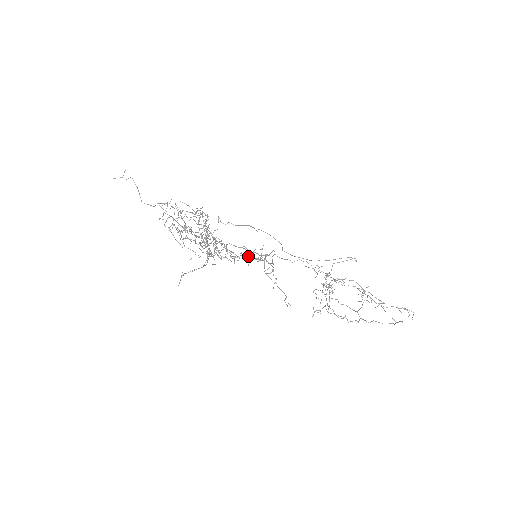
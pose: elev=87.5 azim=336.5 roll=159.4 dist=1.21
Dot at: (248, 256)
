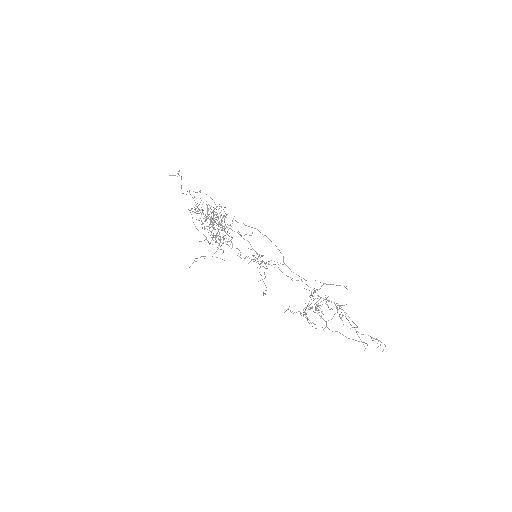
Dot at: occluded
